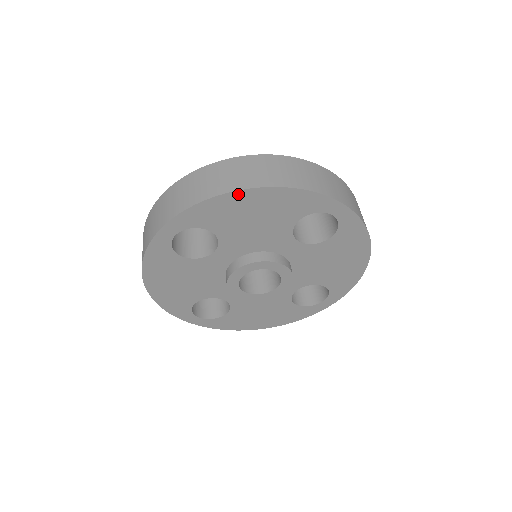
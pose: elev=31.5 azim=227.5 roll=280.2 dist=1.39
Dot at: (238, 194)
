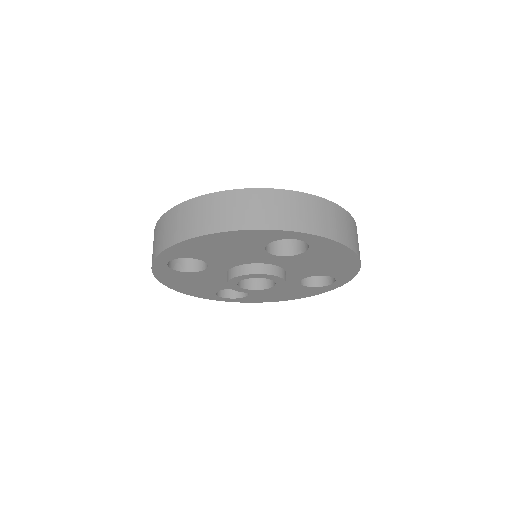
Dot at: (198, 239)
